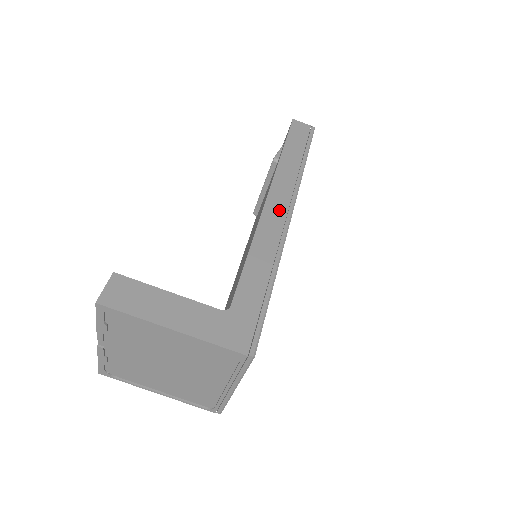
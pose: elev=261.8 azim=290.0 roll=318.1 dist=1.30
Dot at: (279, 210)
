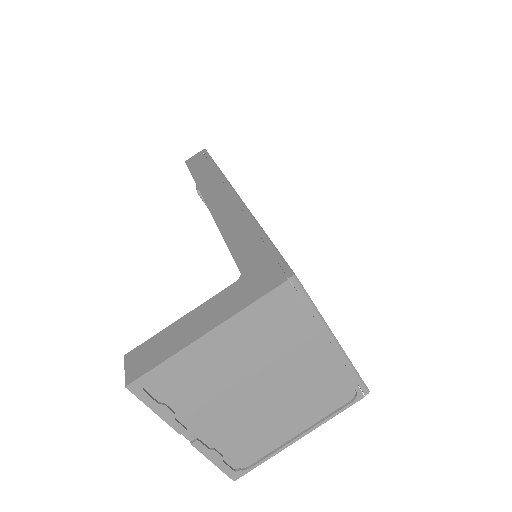
Dot at: (222, 198)
